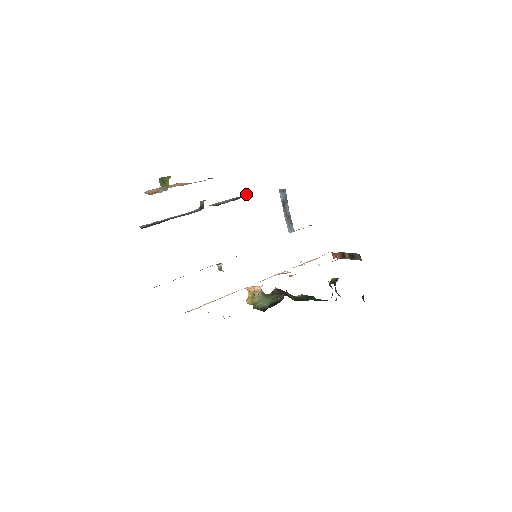
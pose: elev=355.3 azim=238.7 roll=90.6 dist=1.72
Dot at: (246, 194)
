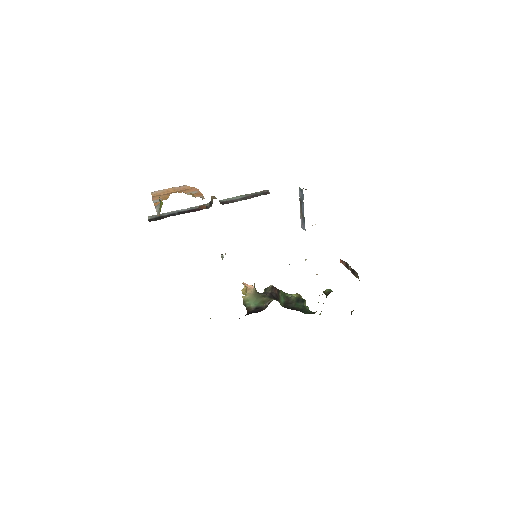
Dot at: occluded
